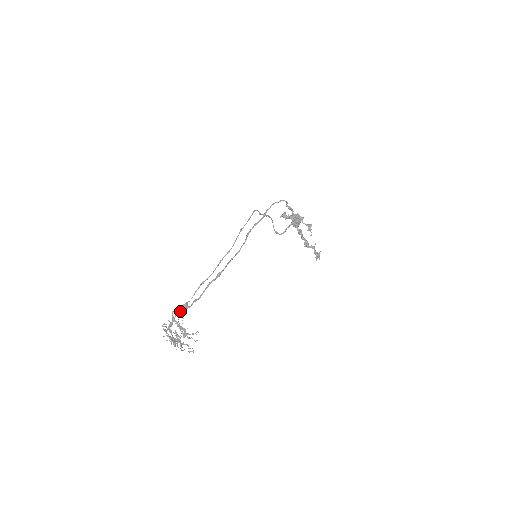
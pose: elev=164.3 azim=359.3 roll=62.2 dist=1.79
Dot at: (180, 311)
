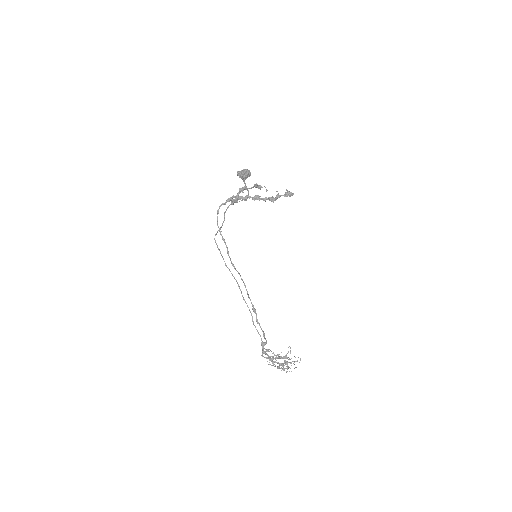
Dot at: (265, 352)
